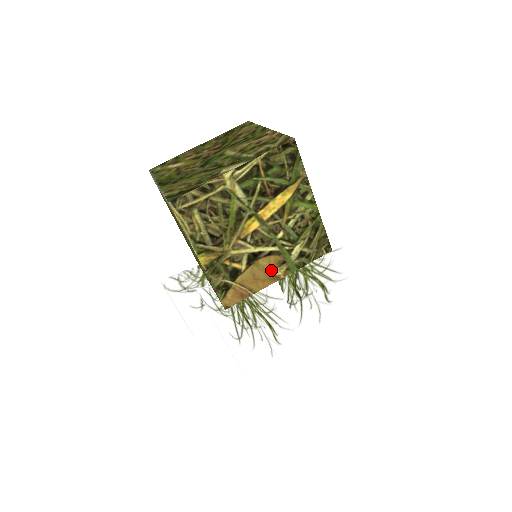
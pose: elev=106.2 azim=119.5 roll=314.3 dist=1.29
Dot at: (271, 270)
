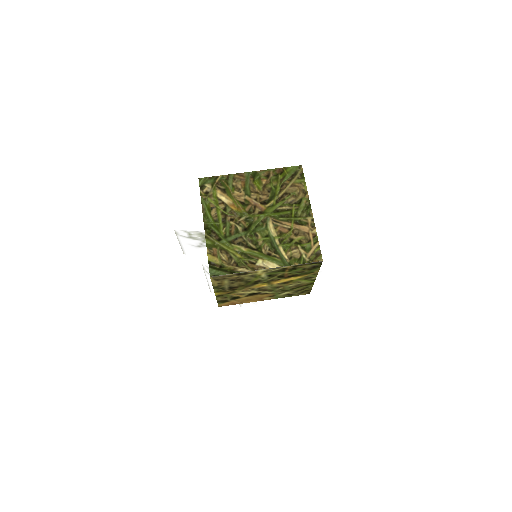
Dot at: (262, 298)
